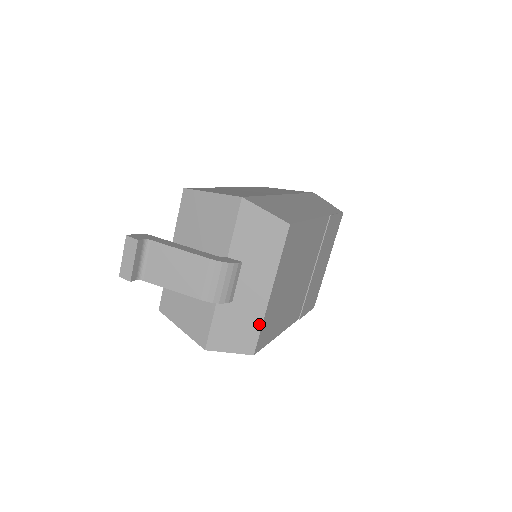
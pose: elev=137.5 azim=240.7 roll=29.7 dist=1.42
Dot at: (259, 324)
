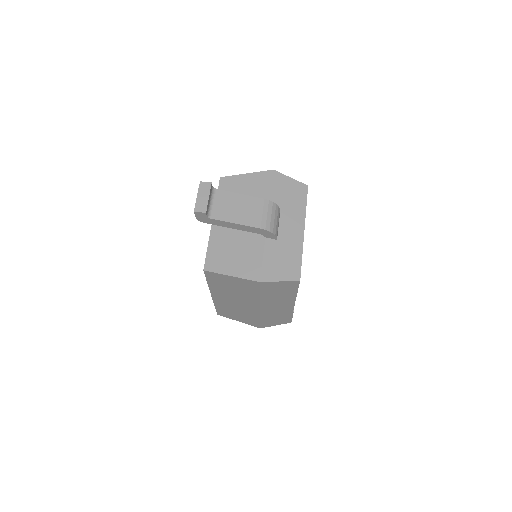
Dot at: (300, 255)
